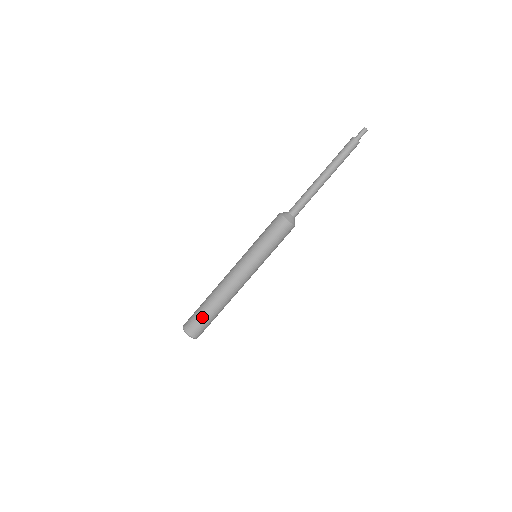
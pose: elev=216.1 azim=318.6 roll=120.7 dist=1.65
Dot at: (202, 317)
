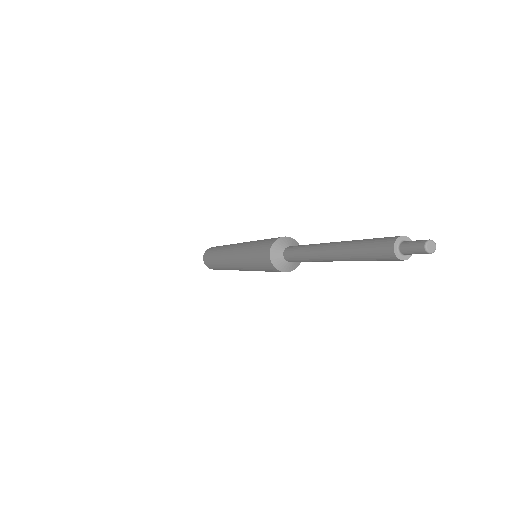
Dot at: (213, 265)
